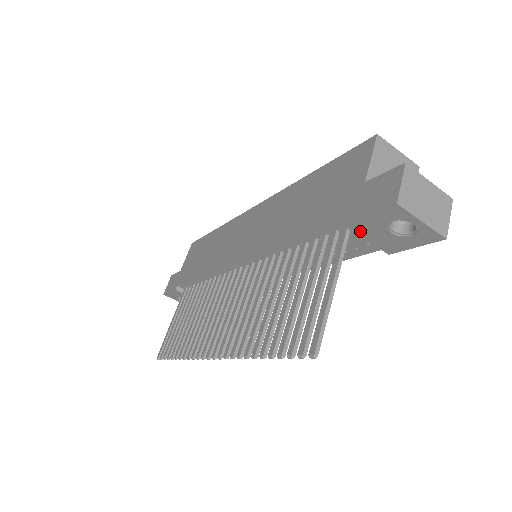
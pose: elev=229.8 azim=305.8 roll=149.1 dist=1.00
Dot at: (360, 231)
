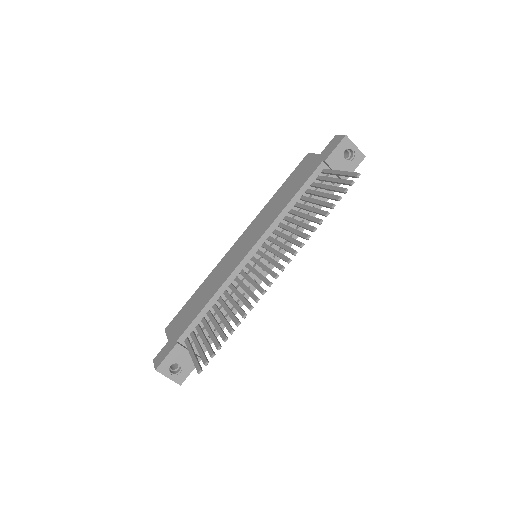
Dot at: (332, 164)
